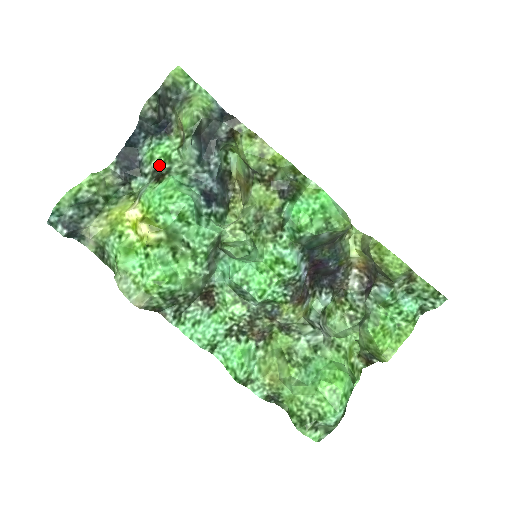
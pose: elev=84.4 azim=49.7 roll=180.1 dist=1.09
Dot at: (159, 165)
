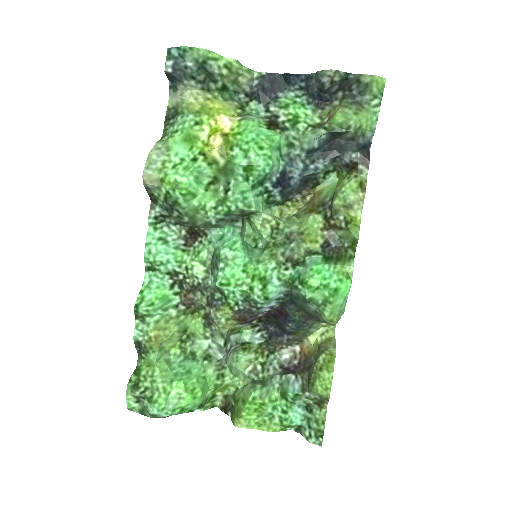
Dot at: (284, 117)
